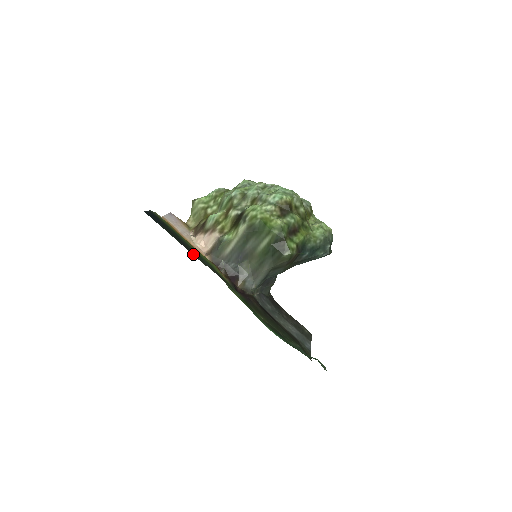
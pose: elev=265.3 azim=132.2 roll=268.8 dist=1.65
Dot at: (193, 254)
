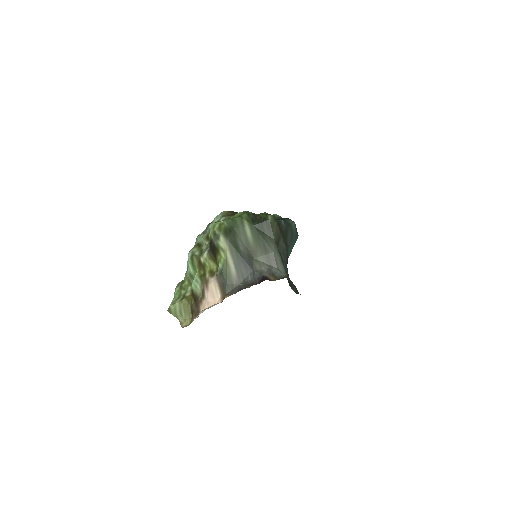
Dot at: occluded
